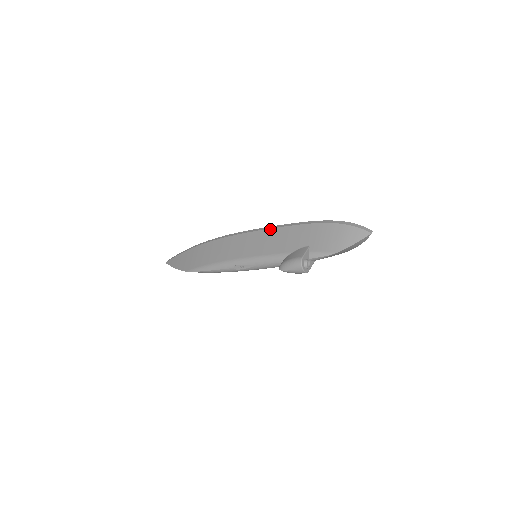
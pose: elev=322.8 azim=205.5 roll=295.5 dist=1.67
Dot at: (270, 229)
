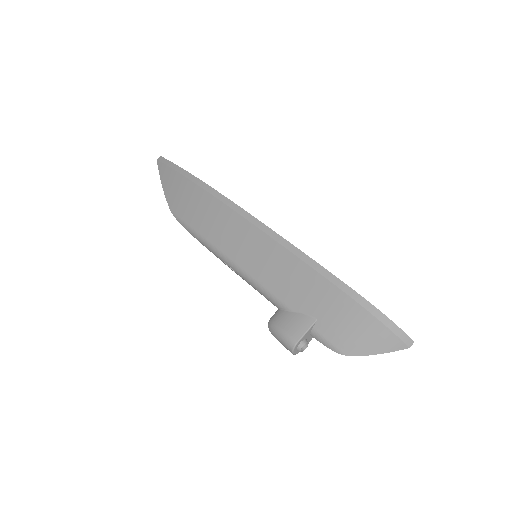
Dot at: (280, 245)
